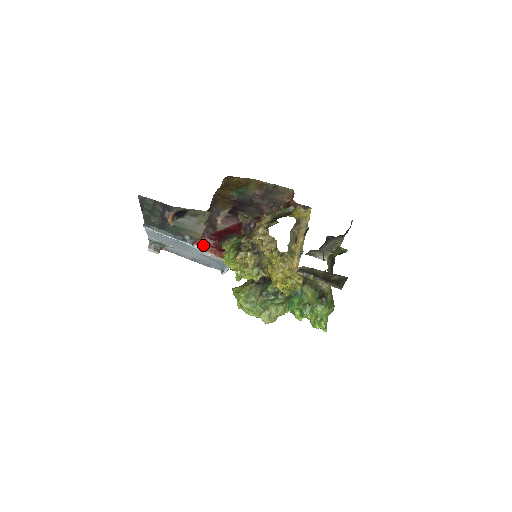
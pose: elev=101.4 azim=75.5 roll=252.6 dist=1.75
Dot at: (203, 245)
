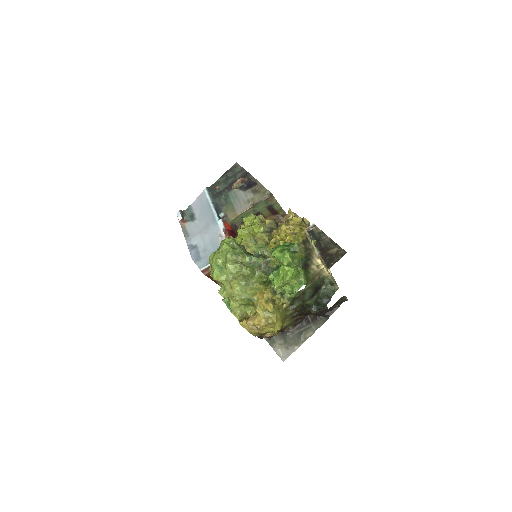
Dot at: (226, 226)
